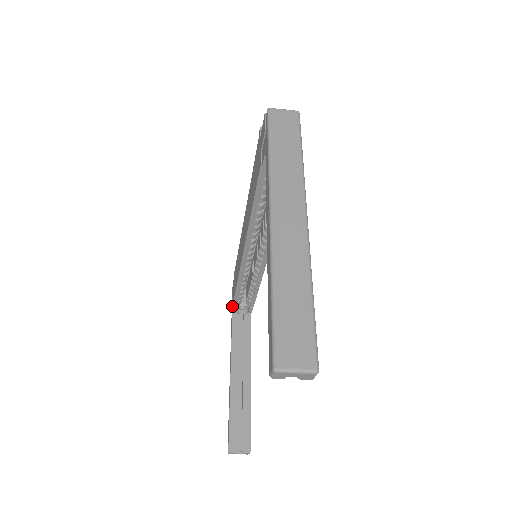
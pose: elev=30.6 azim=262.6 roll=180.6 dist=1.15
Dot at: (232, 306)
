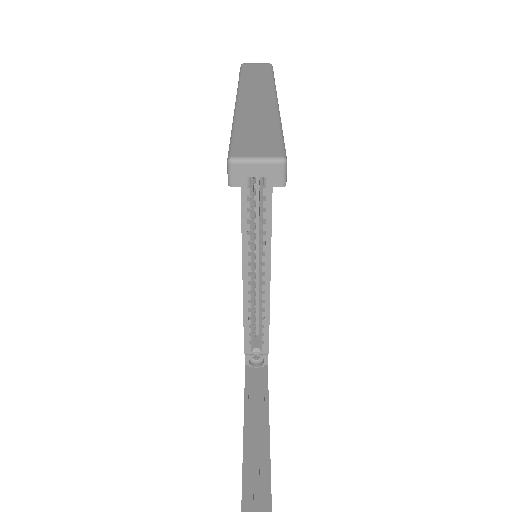
Dot at: occluded
